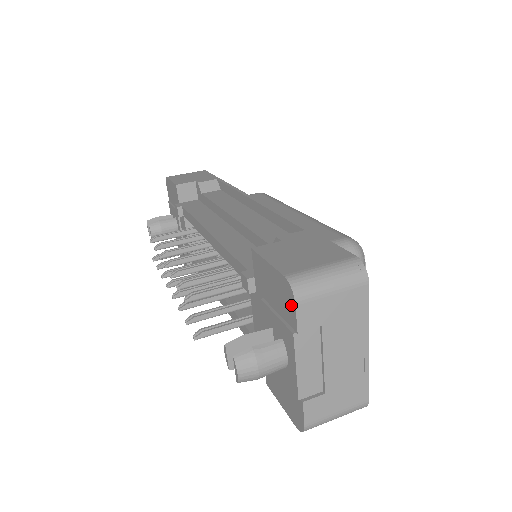
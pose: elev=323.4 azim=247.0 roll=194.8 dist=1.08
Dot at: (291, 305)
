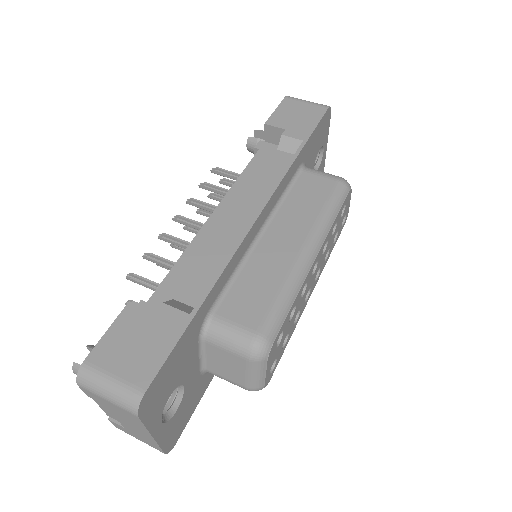
Dot at: occluded
